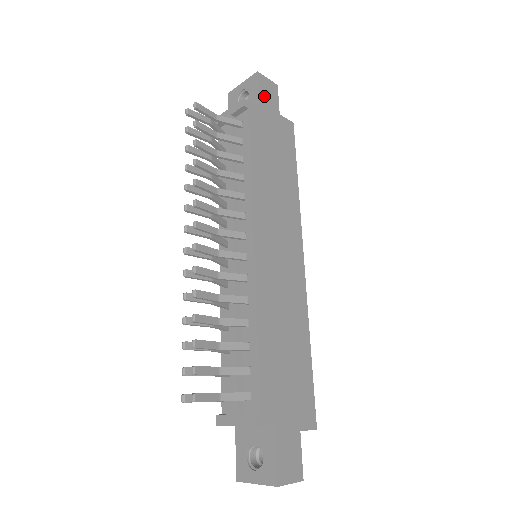
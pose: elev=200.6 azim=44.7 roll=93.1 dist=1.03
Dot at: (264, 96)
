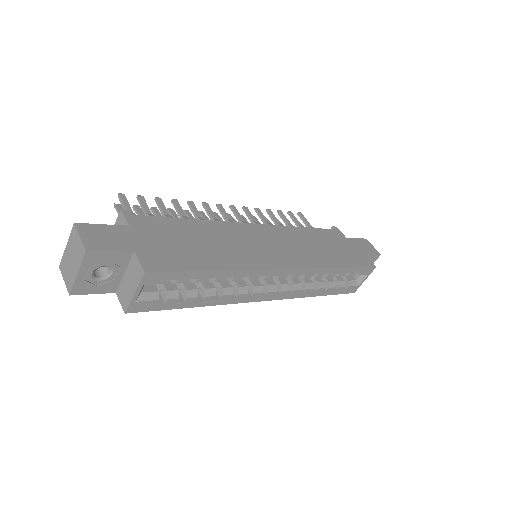
Dot at: (359, 242)
